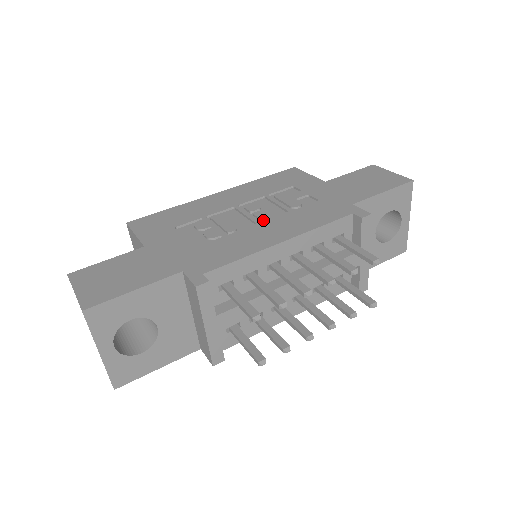
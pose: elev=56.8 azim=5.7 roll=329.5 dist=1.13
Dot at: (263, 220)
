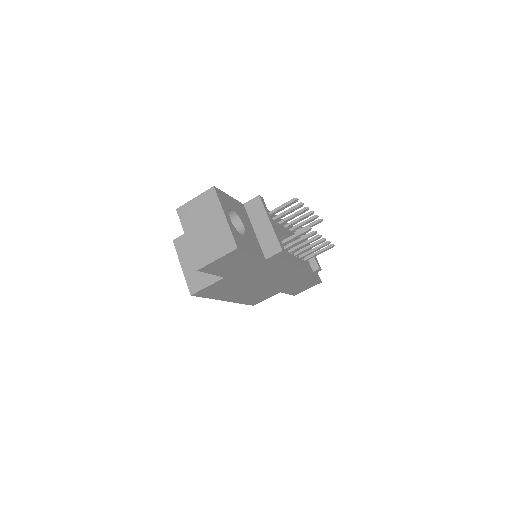
Dot at: occluded
